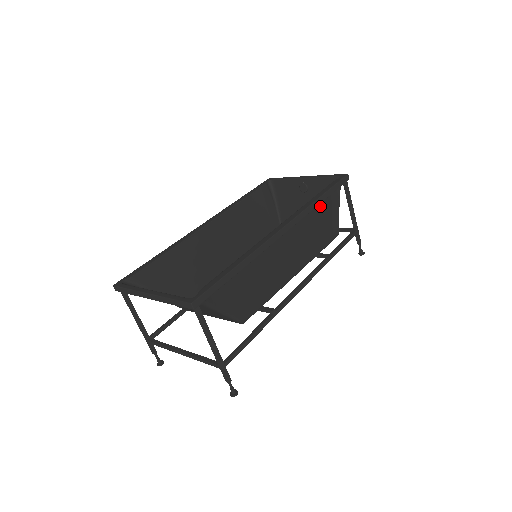
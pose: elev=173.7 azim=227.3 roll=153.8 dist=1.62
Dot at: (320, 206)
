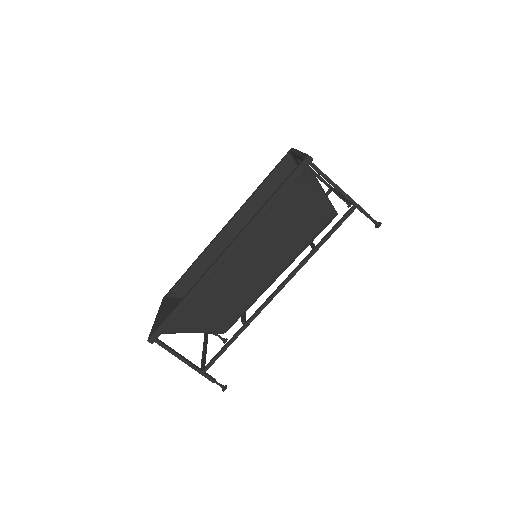
Dot at: (281, 205)
